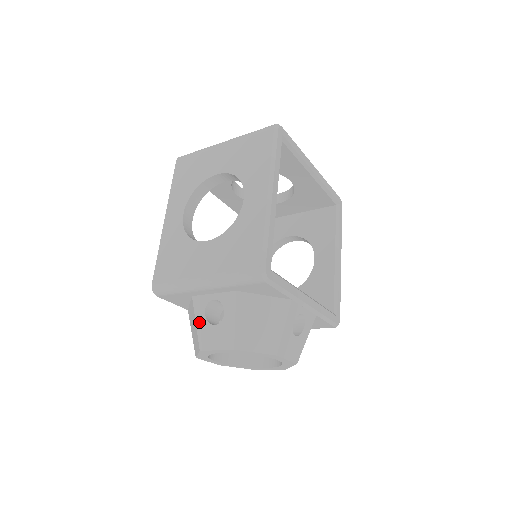
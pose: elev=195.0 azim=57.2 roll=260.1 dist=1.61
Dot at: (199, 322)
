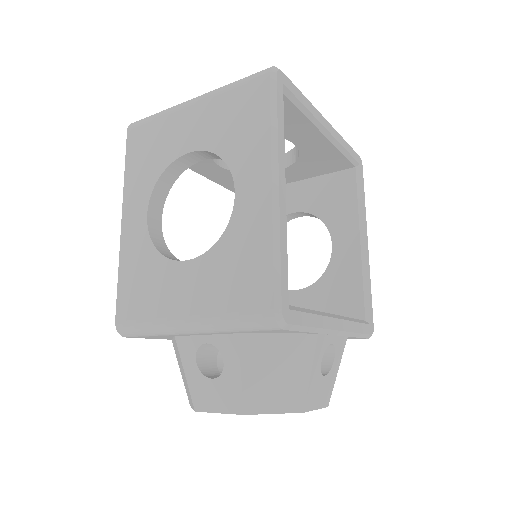
Dot at: (189, 373)
